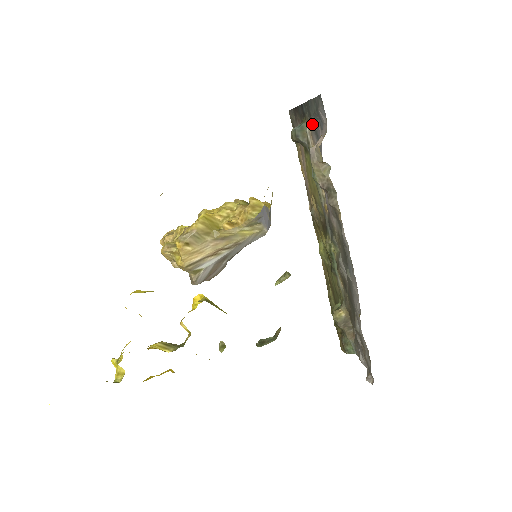
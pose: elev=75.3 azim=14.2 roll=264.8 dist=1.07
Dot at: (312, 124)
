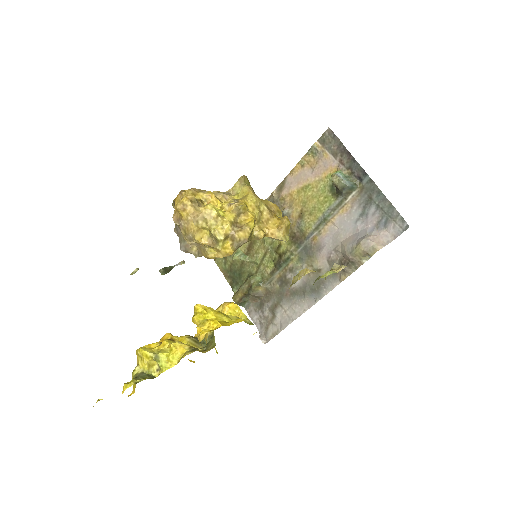
Dot at: (365, 200)
